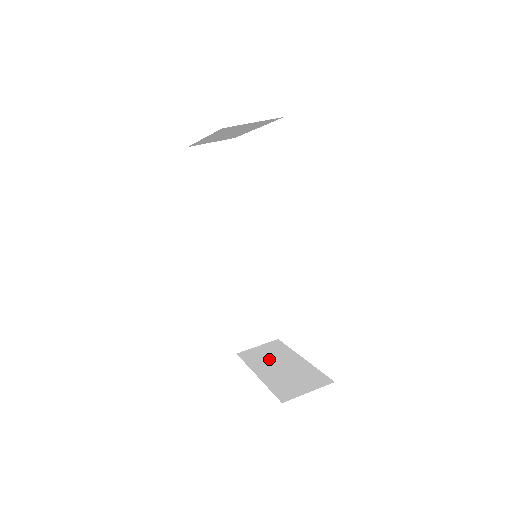
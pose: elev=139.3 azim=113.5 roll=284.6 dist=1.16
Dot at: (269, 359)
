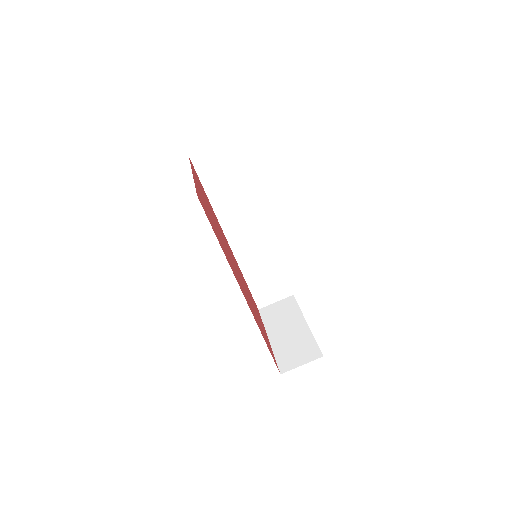
Dot at: (281, 321)
